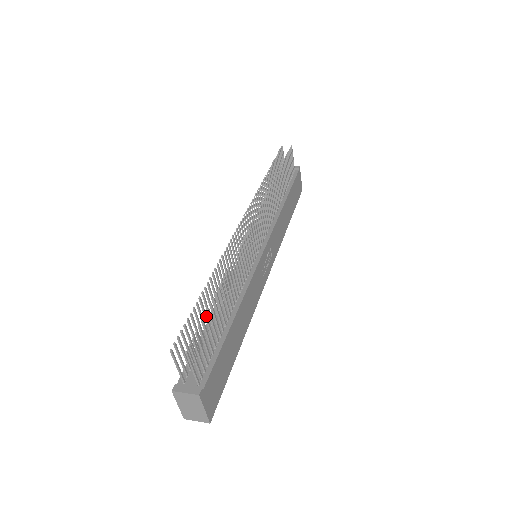
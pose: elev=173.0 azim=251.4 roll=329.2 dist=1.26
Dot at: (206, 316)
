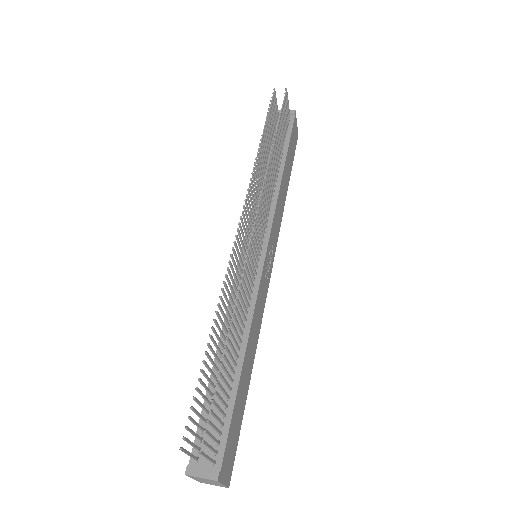
Dot at: (216, 392)
